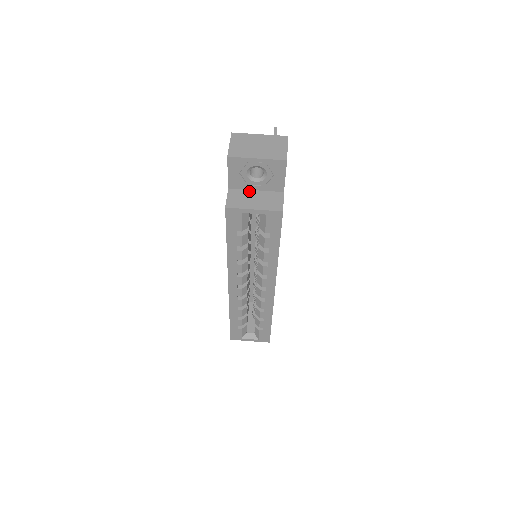
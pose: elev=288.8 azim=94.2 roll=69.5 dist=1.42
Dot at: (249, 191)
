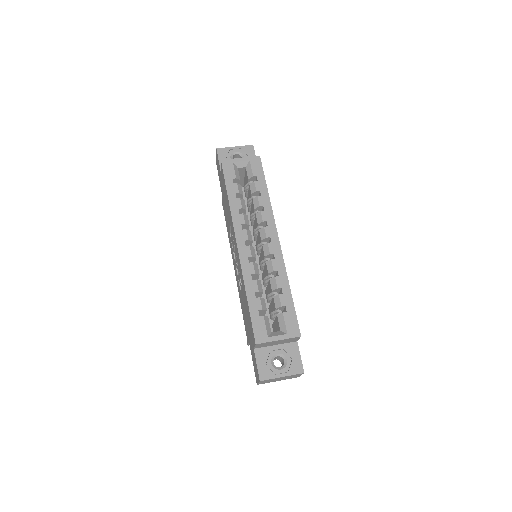
Dot at: occluded
